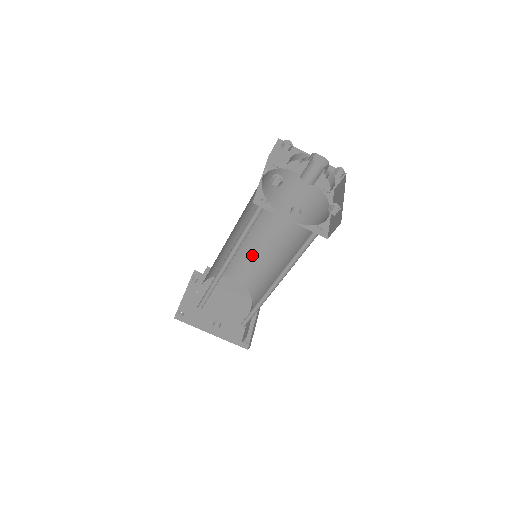
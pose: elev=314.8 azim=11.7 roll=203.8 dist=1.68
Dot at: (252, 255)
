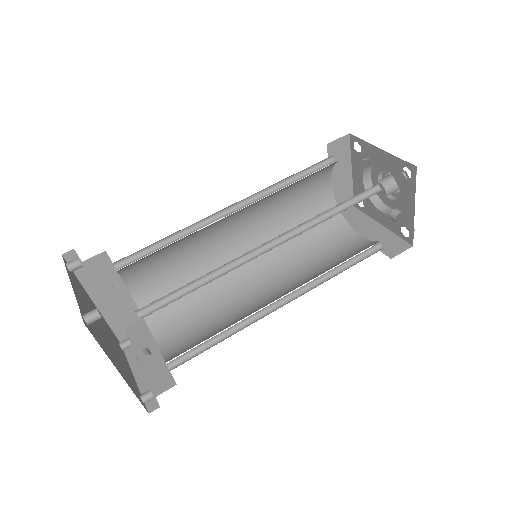
Dot at: (193, 258)
